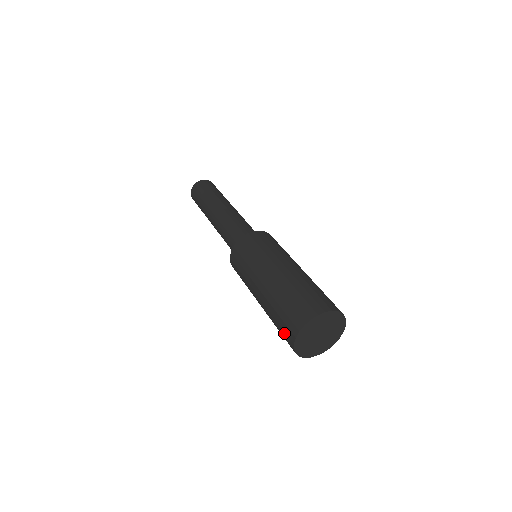
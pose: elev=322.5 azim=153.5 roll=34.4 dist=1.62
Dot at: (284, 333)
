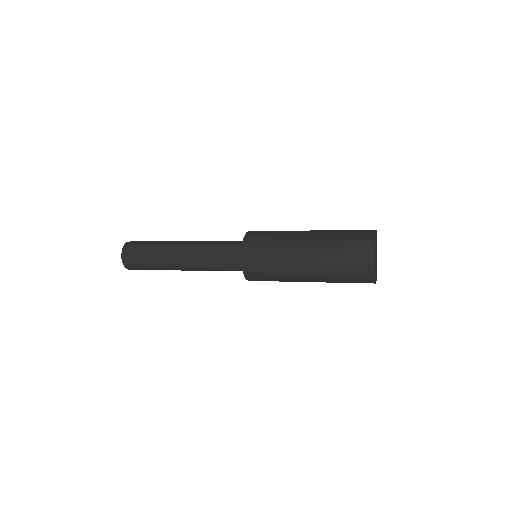
Dot at: (358, 276)
